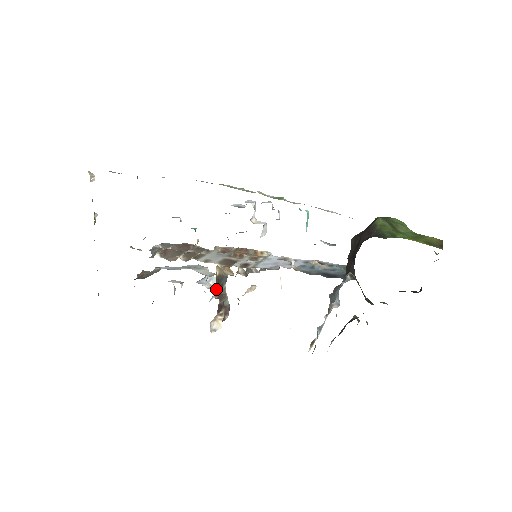
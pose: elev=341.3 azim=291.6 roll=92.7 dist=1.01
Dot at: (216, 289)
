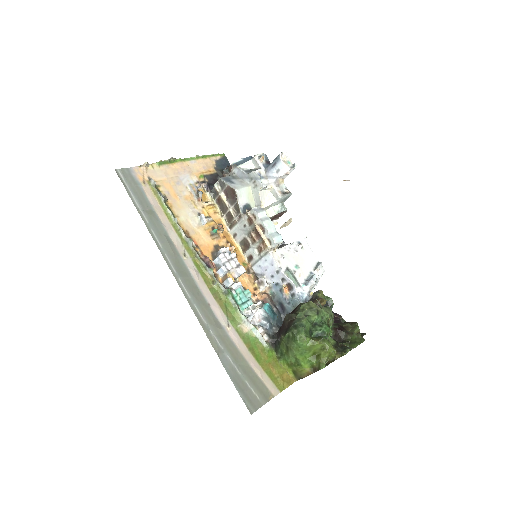
Dot at: occluded
